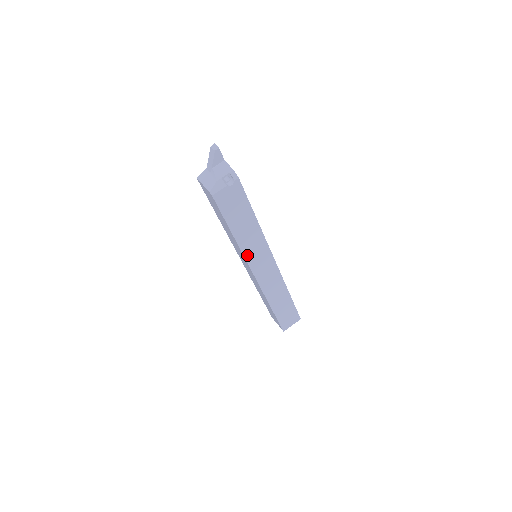
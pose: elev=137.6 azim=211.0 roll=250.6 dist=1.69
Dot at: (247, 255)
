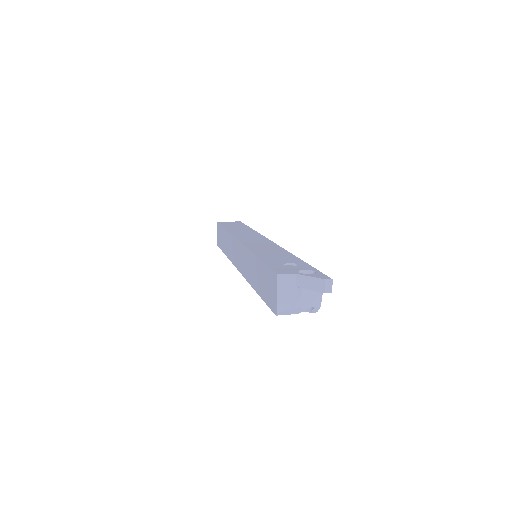
Dot at: occluded
